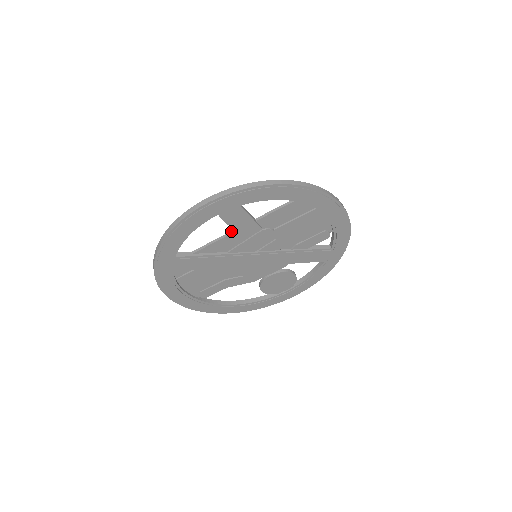
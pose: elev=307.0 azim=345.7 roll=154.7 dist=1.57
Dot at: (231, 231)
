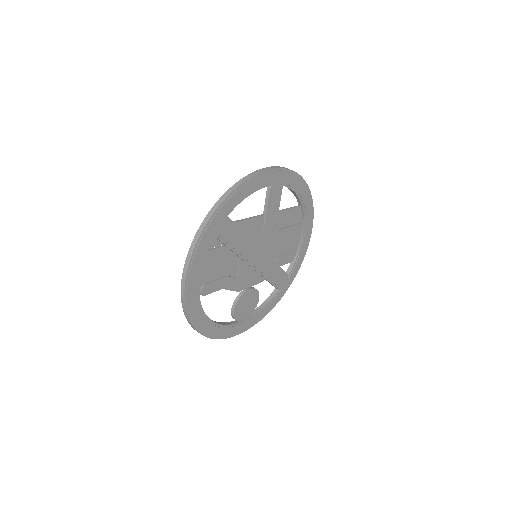
Dot at: (261, 214)
